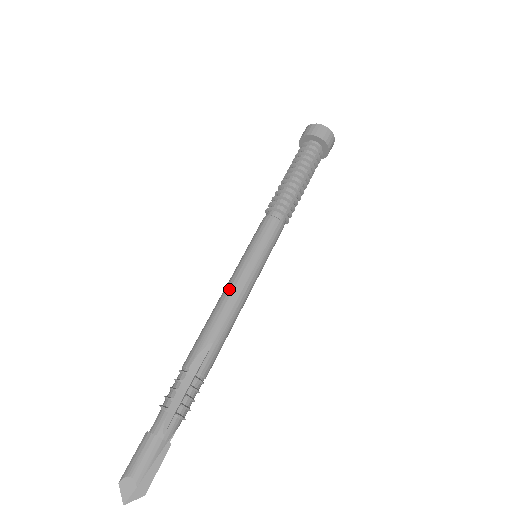
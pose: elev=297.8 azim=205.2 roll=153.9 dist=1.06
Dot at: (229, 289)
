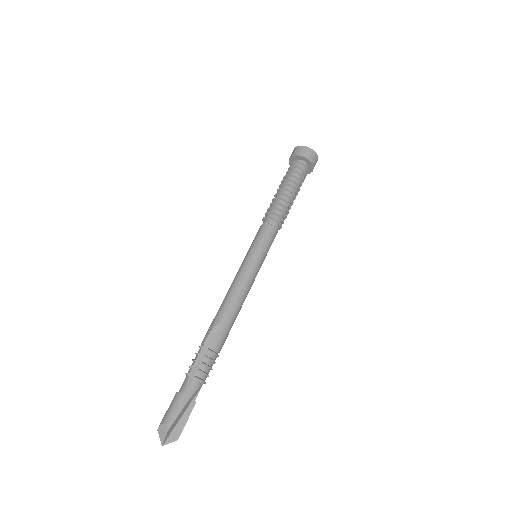
Dot at: (233, 283)
